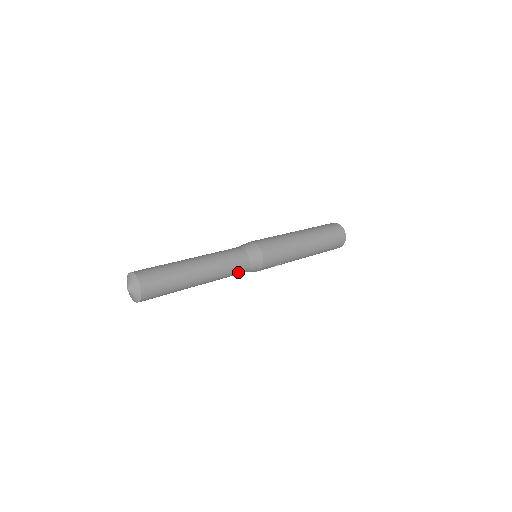
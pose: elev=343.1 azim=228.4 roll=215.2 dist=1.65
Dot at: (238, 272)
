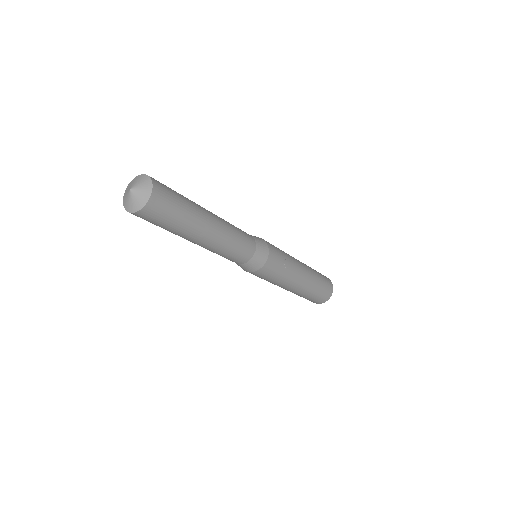
Dot at: (247, 240)
